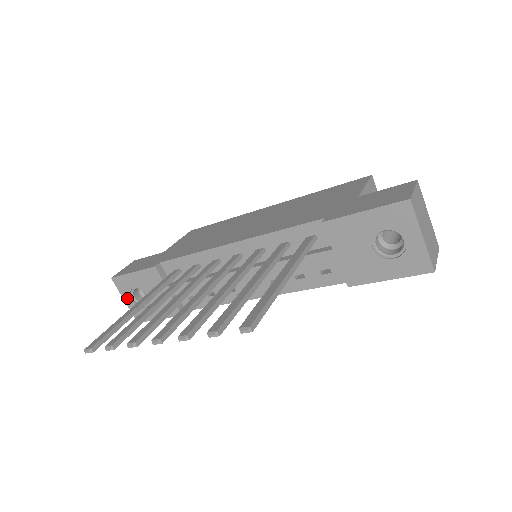
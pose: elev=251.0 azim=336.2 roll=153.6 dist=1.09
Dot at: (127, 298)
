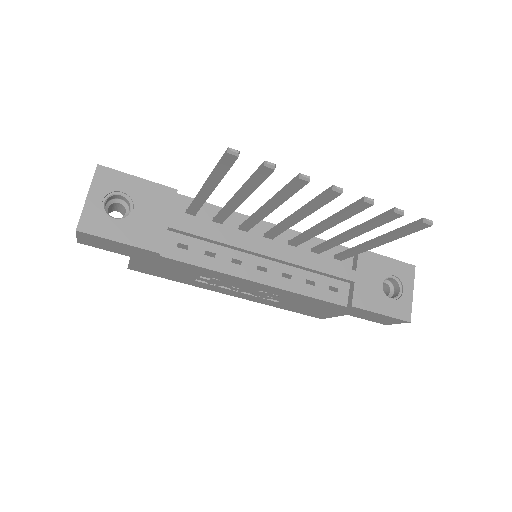
Dot at: (96, 196)
